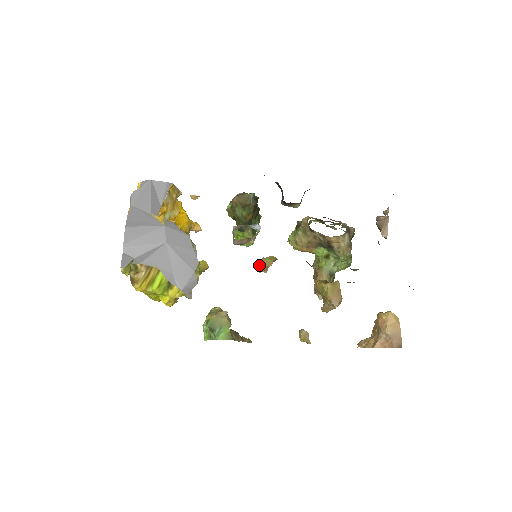
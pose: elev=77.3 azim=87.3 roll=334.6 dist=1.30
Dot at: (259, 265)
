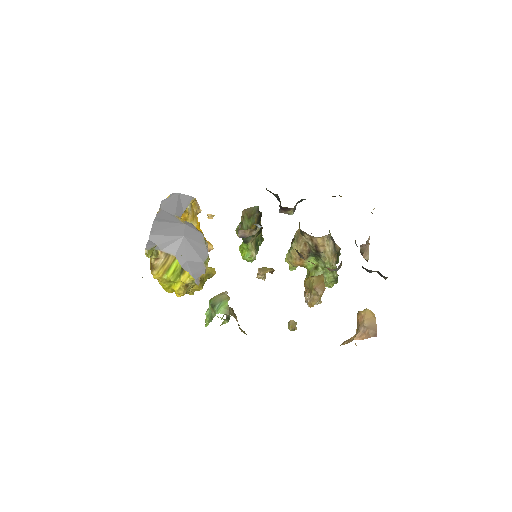
Dot at: occluded
